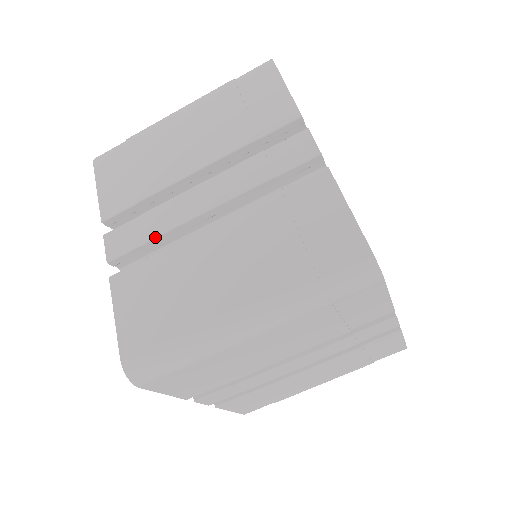
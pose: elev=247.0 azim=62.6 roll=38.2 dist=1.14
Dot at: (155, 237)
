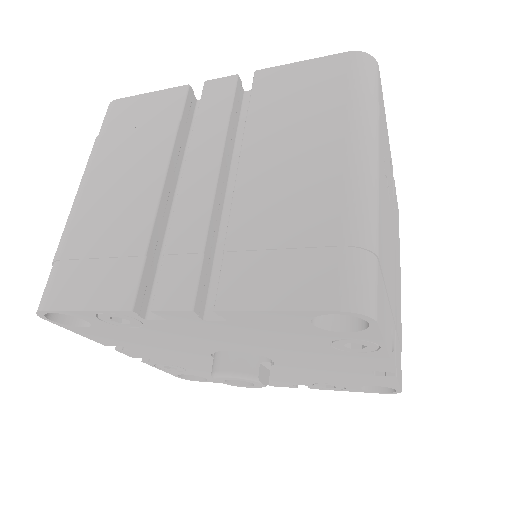
Dot at: occluded
